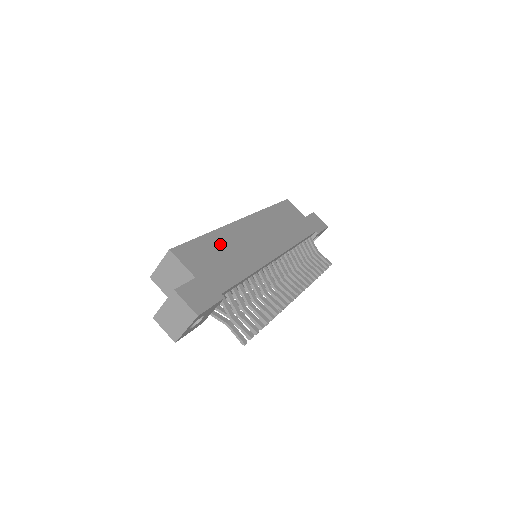
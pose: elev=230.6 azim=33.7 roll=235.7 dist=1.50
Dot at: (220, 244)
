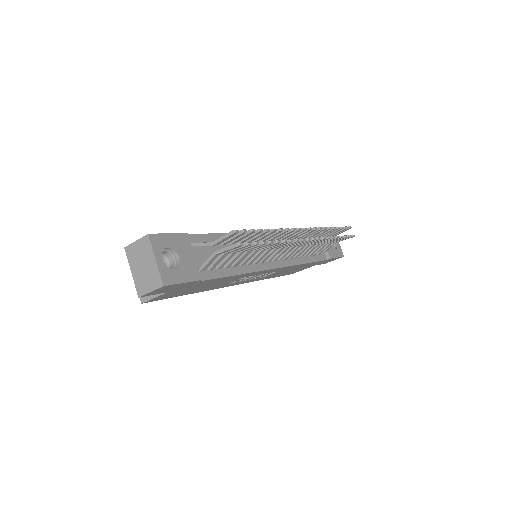
Dot at: occluded
